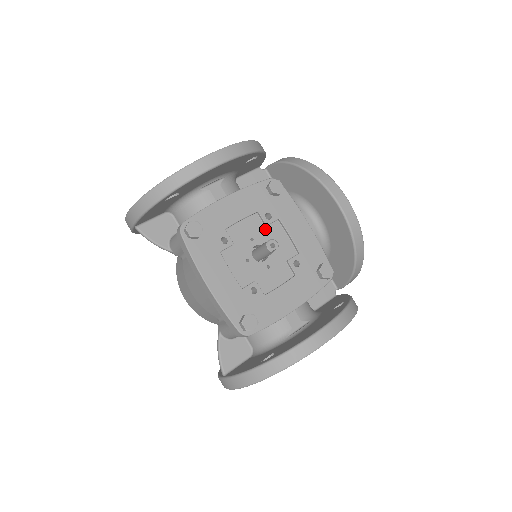
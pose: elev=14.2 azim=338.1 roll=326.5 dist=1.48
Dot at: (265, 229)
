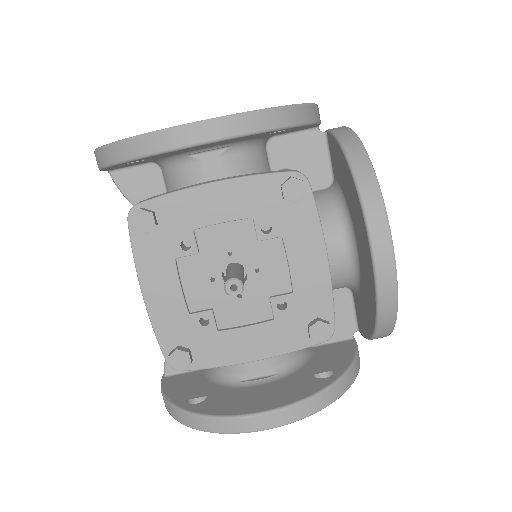
Dot at: (256, 244)
